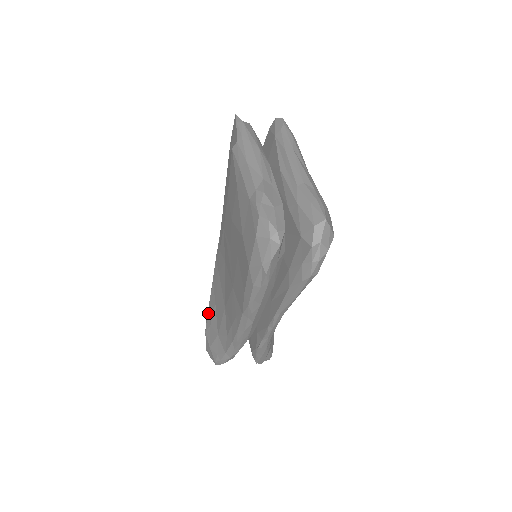
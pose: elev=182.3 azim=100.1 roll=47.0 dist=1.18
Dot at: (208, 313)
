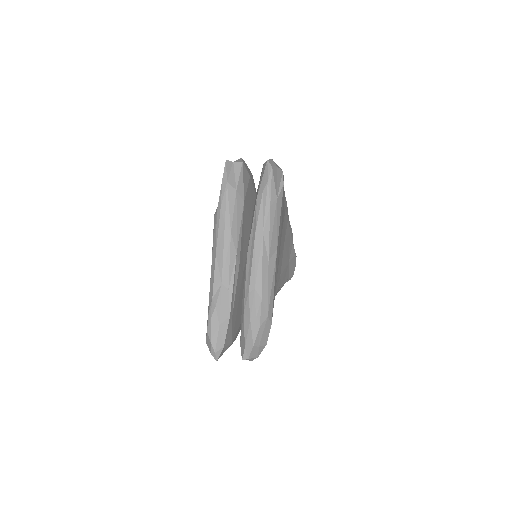
Dot at: occluded
